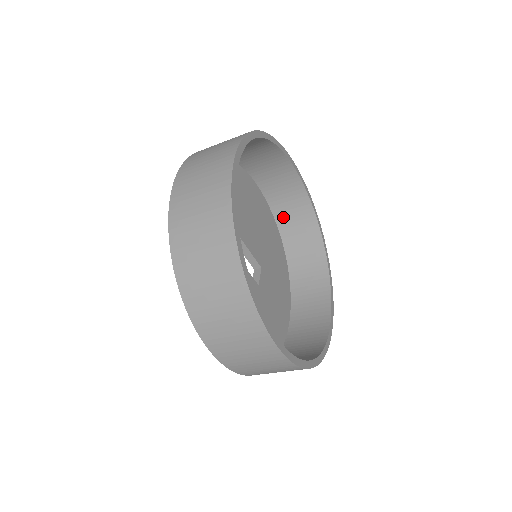
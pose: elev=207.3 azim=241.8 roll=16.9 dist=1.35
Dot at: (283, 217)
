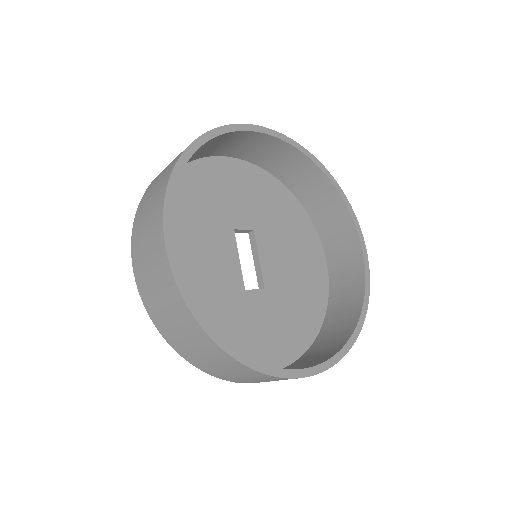
Dot at: (336, 291)
